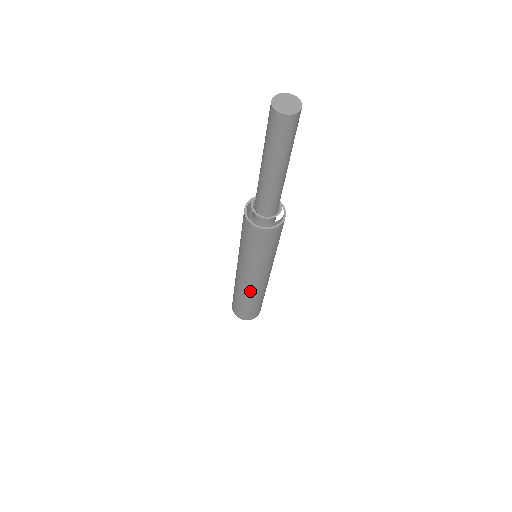
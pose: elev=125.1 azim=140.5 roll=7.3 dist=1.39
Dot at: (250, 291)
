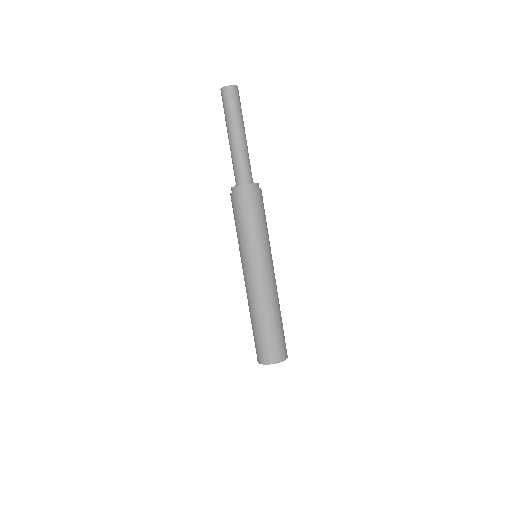
Dot at: (251, 297)
